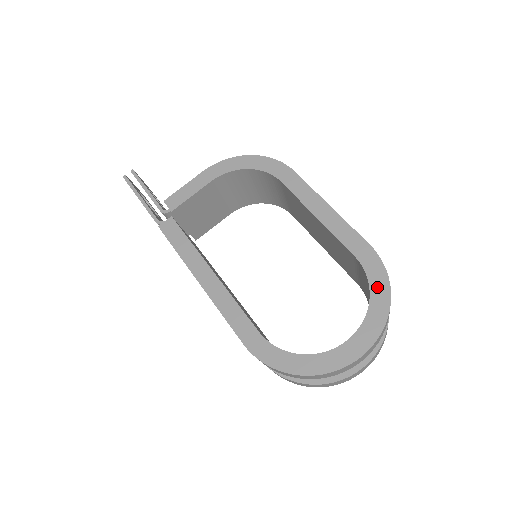
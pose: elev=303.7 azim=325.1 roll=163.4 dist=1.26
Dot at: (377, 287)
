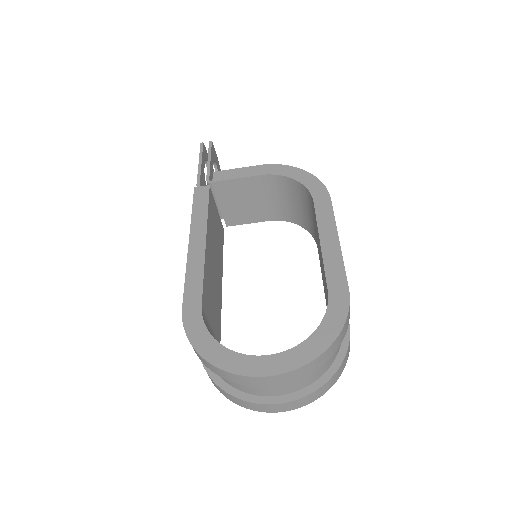
Dot at: (327, 327)
